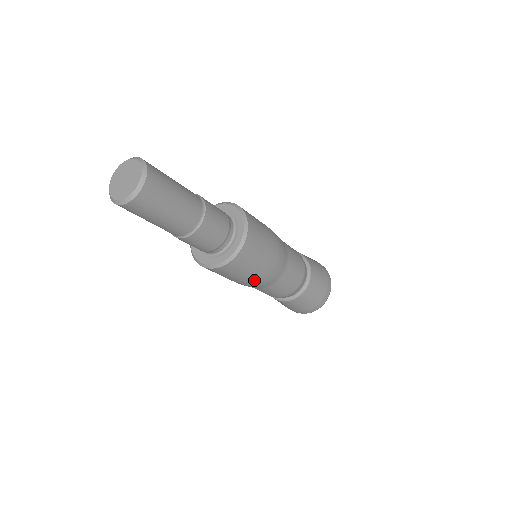
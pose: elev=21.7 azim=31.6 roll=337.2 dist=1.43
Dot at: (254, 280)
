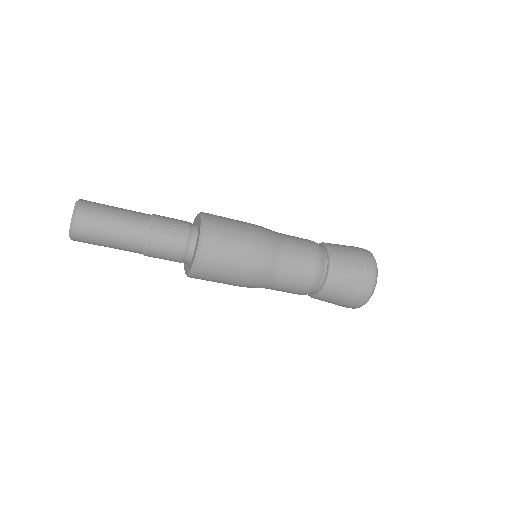
Dot at: (246, 273)
